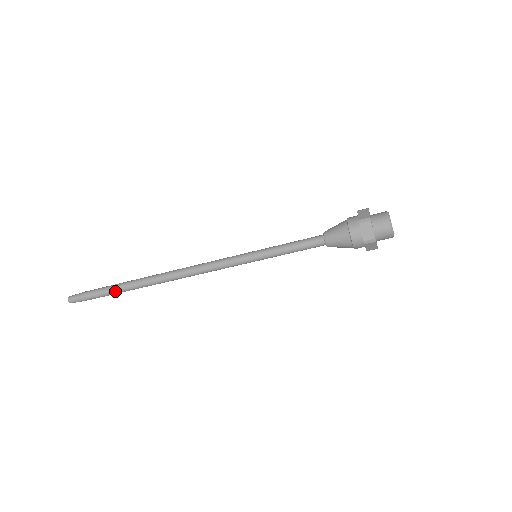
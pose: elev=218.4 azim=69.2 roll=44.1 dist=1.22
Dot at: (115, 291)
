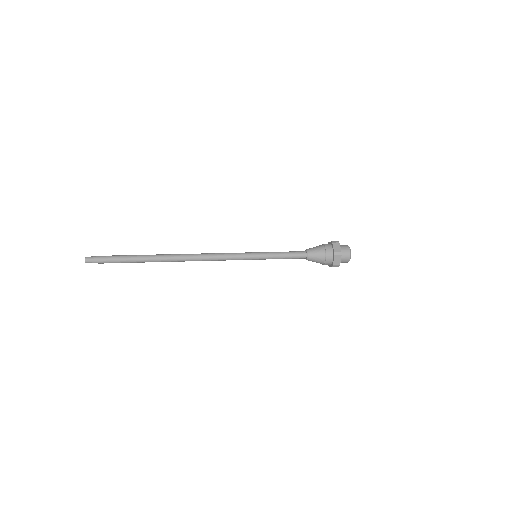
Dot at: (134, 262)
